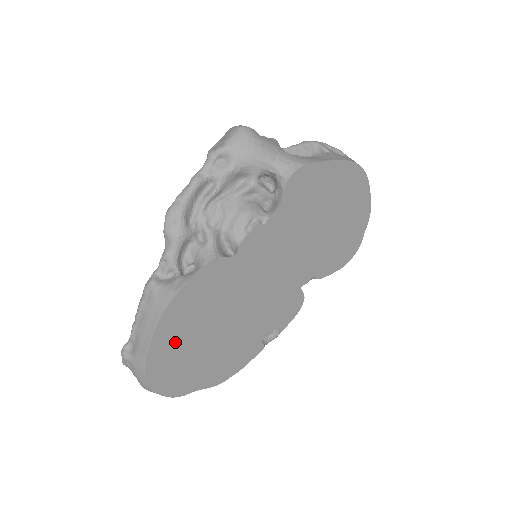
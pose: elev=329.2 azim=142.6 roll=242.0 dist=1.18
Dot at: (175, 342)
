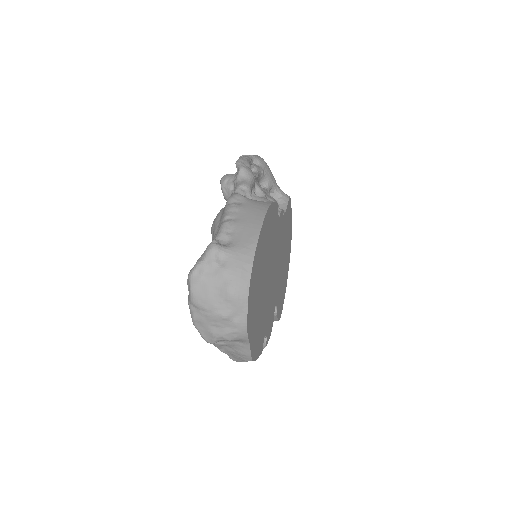
Dot at: (261, 253)
